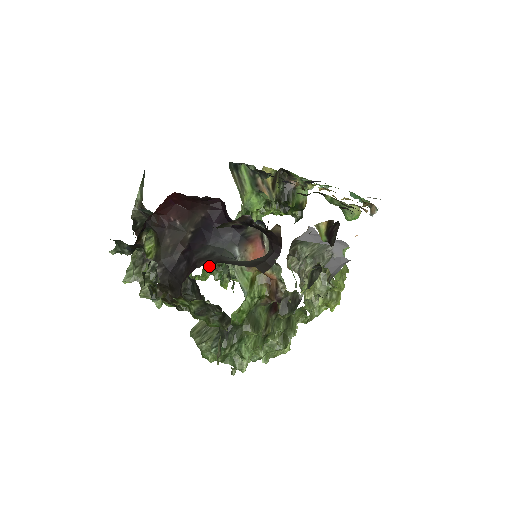
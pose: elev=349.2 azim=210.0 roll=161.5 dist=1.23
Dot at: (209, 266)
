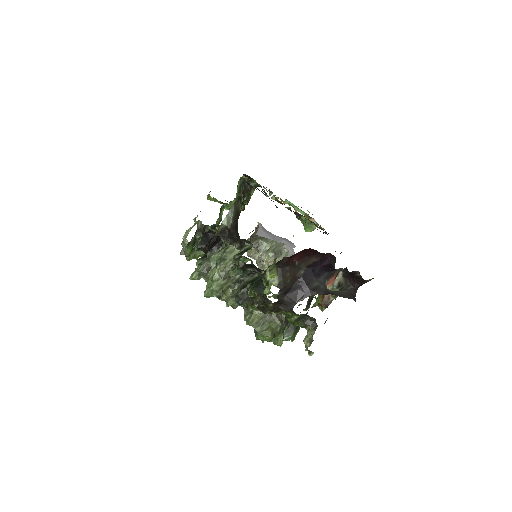
Dot at: occluded
